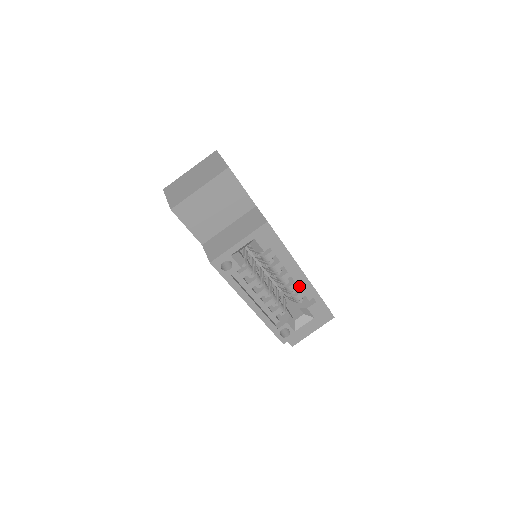
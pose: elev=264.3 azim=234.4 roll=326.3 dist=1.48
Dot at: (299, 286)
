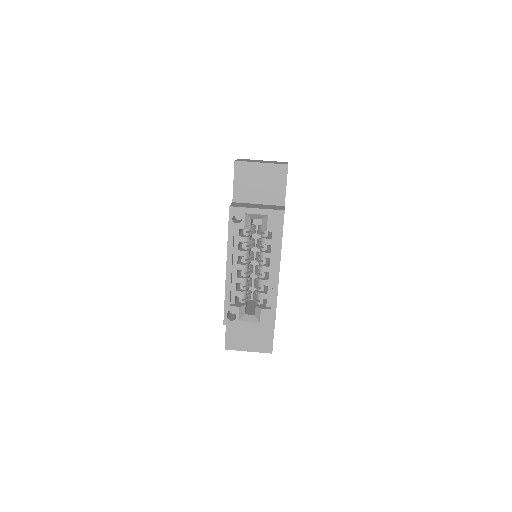
Dot at: (268, 286)
